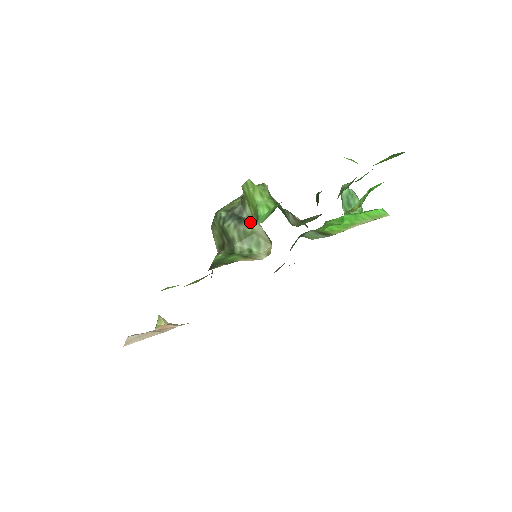
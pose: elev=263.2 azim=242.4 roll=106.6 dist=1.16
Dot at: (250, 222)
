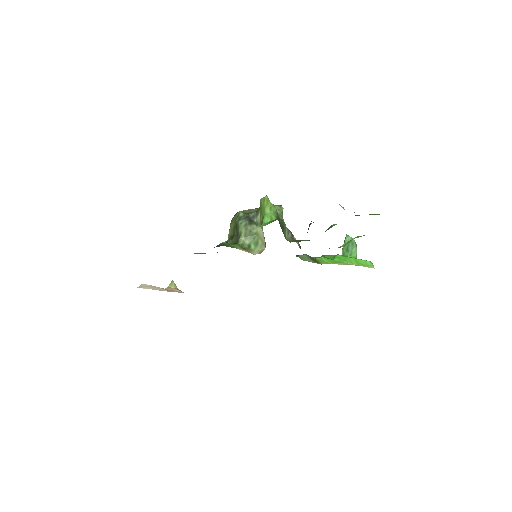
Dot at: (257, 226)
